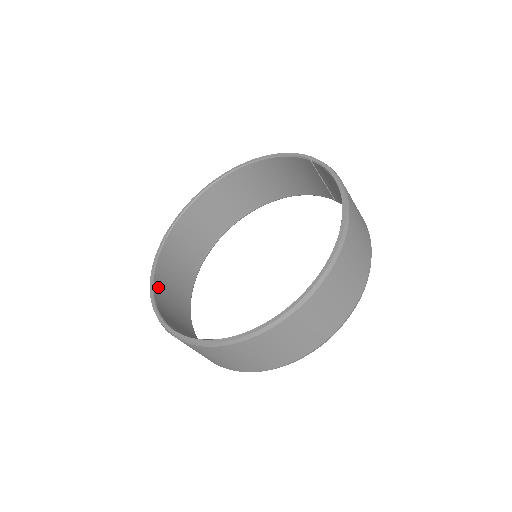
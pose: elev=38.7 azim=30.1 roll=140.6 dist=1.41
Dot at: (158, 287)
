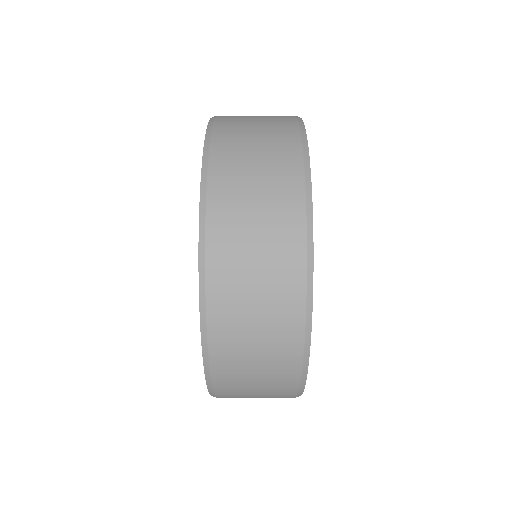
Dot at: occluded
